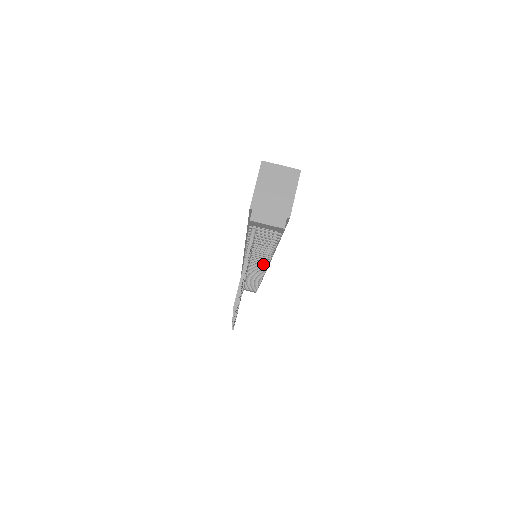
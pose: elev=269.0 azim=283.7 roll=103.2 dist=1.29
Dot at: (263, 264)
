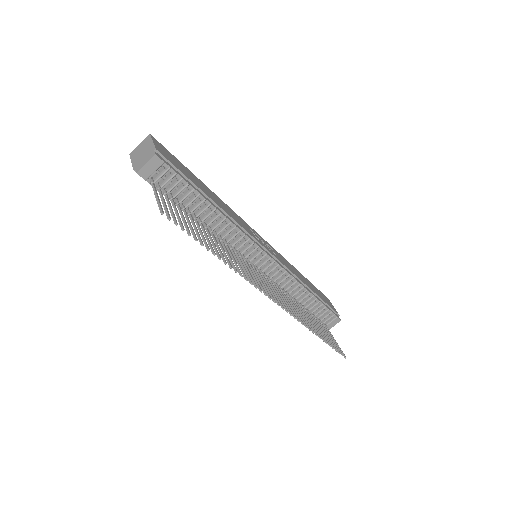
Dot at: (246, 241)
